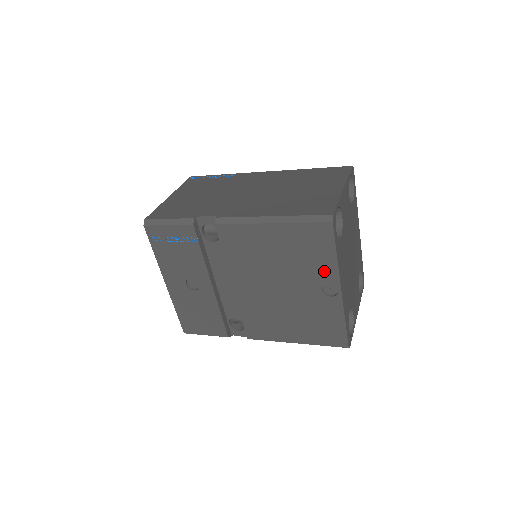
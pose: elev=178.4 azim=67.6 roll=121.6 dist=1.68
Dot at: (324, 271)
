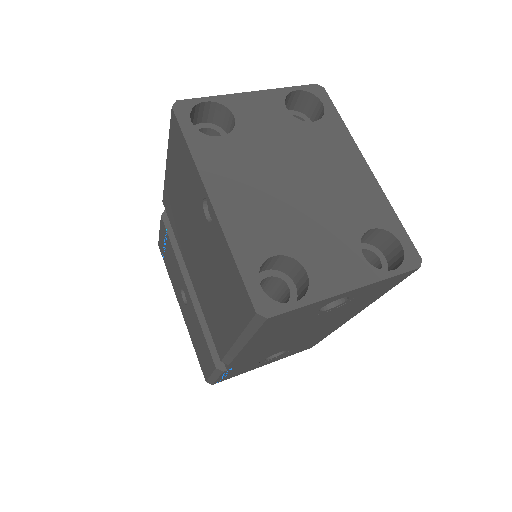
Dot at: (195, 184)
